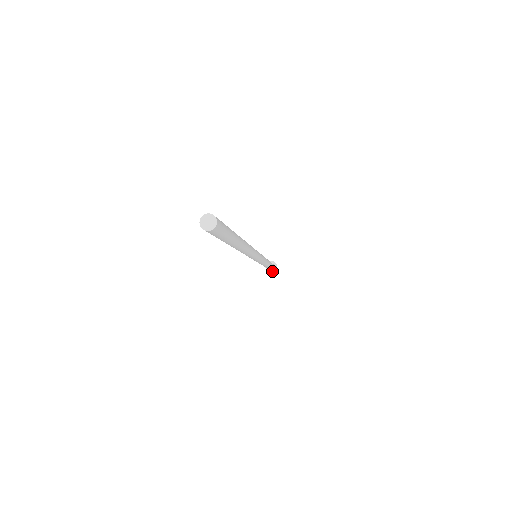
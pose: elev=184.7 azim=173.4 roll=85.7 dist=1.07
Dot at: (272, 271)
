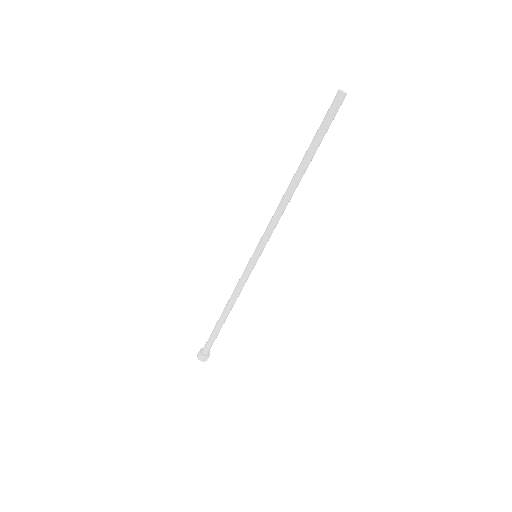
Dot at: (203, 354)
